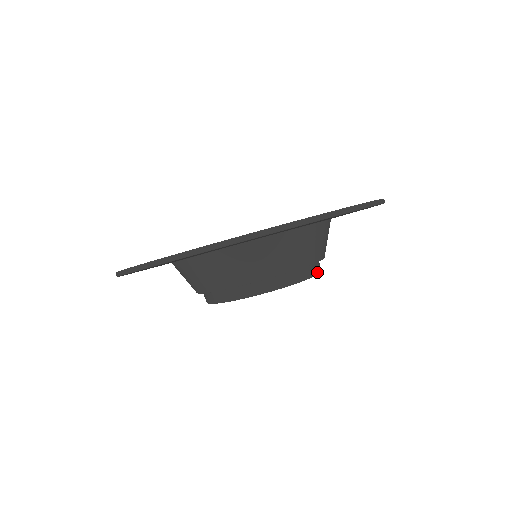
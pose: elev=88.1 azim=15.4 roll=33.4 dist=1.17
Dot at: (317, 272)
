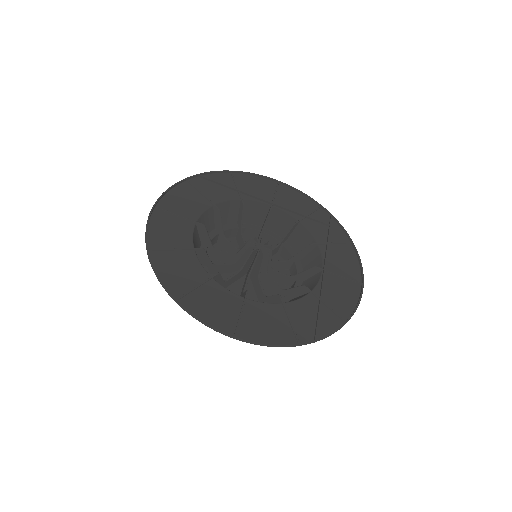
Dot at: occluded
